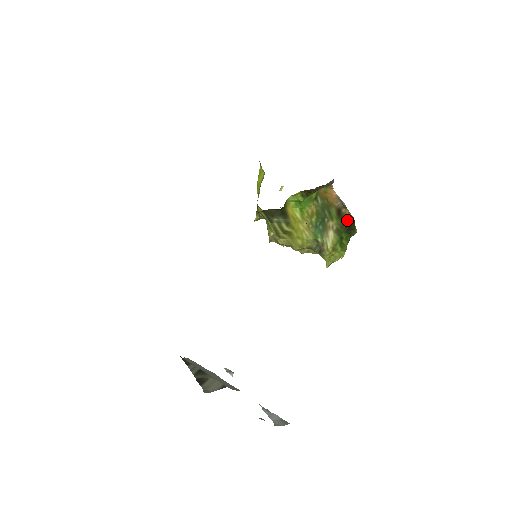
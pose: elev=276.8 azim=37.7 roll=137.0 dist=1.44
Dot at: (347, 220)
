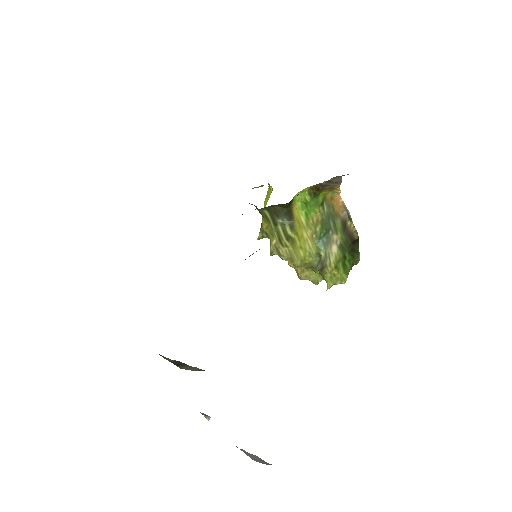
Dot at: (351, 236)
